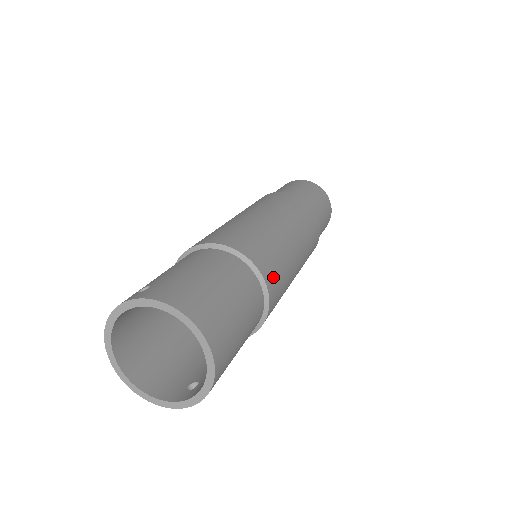
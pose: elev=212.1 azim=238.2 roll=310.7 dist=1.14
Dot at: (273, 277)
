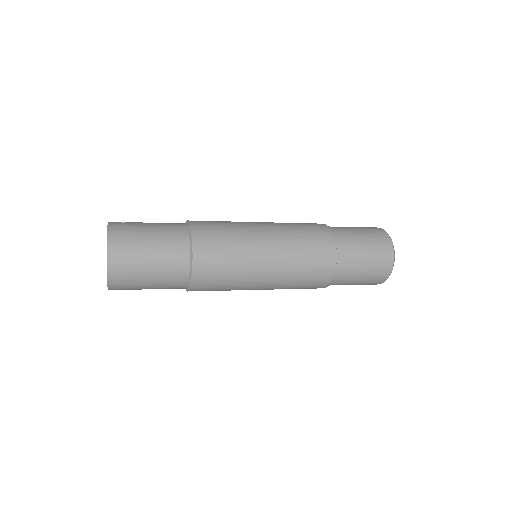
Dot at: (207, 265)
